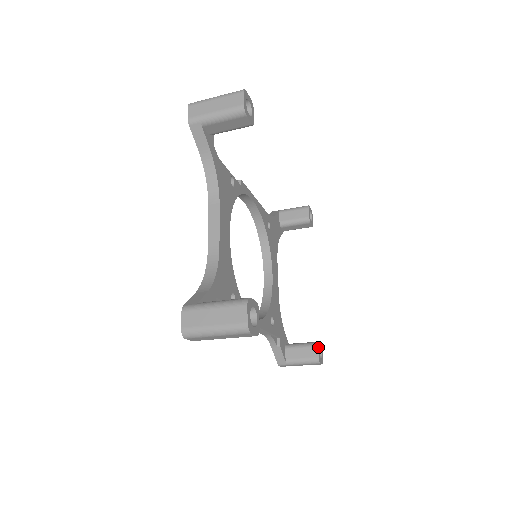
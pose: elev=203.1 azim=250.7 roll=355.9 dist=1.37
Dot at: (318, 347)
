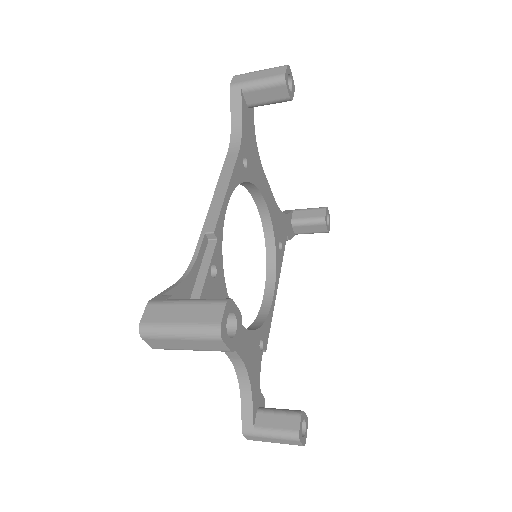
Dot at: (326, 223)
